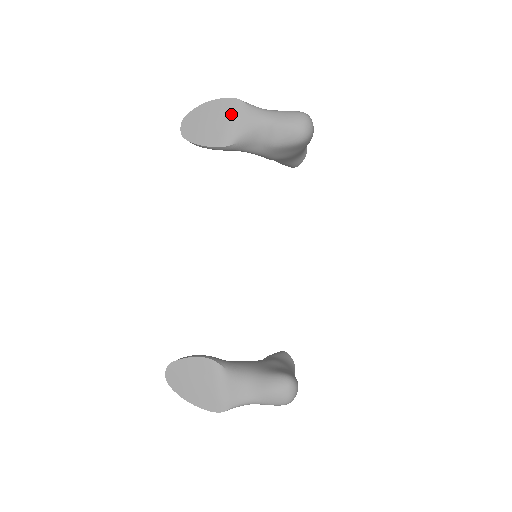
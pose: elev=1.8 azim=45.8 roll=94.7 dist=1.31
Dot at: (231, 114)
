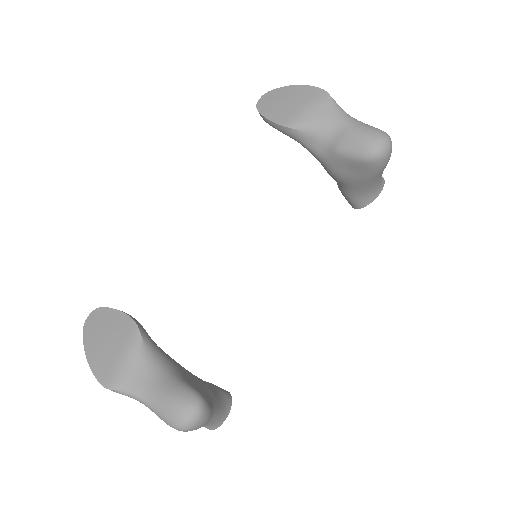
Dot at: (312, 101)
